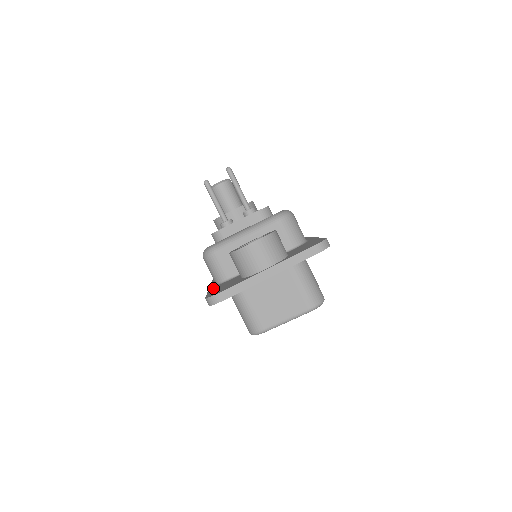
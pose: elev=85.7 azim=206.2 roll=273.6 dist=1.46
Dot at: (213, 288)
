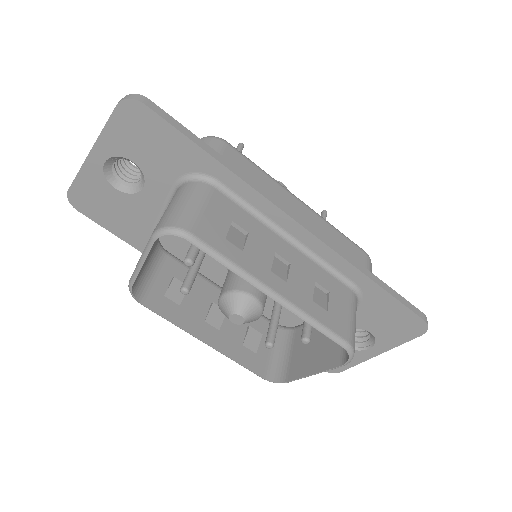
Dot at: occluded
